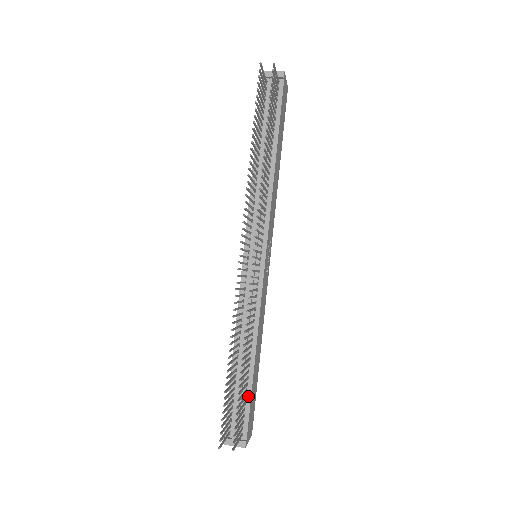
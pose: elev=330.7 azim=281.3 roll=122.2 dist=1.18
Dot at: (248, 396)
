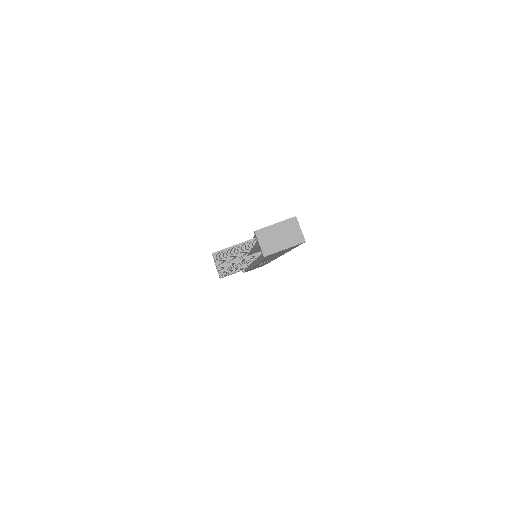
Dot at: occluded
